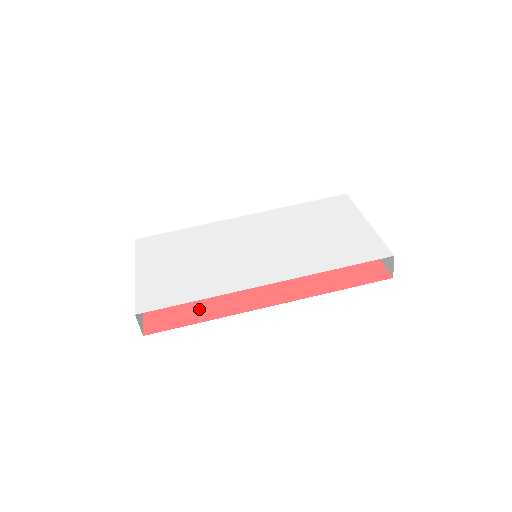
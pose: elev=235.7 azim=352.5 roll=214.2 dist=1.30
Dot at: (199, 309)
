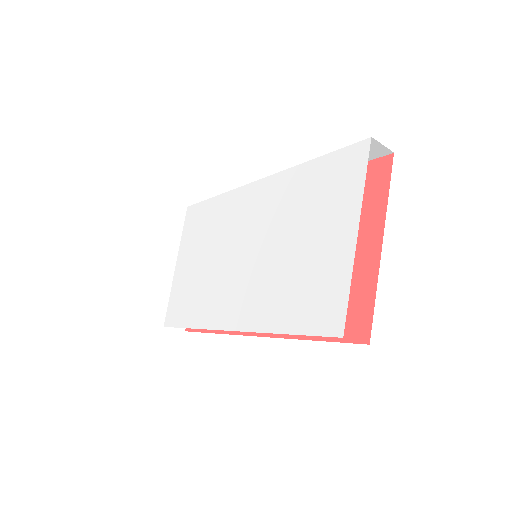
Dot at: occluded
